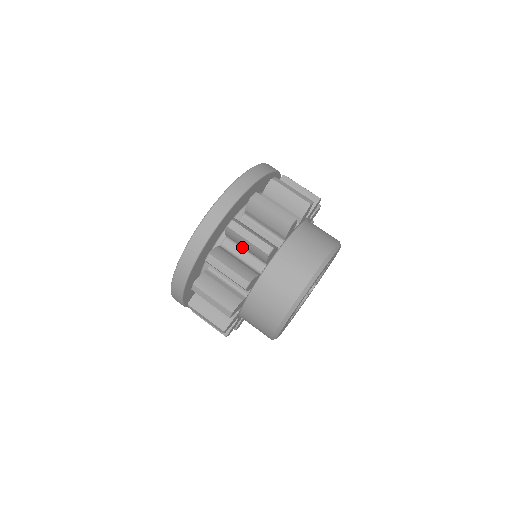
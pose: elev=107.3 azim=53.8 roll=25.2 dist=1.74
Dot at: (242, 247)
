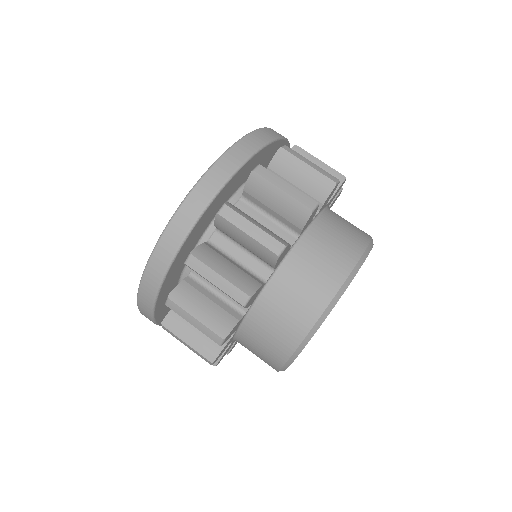
Dot at: occluded
